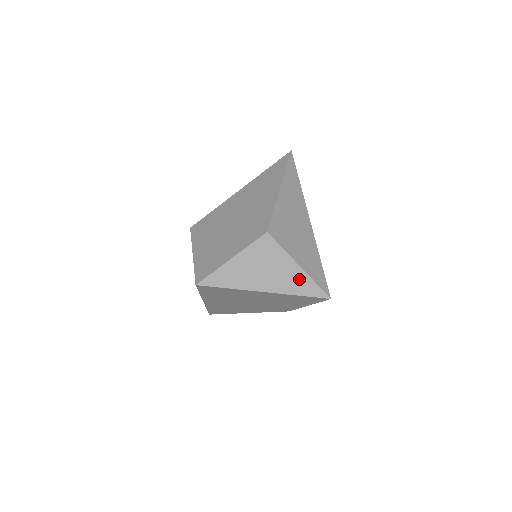
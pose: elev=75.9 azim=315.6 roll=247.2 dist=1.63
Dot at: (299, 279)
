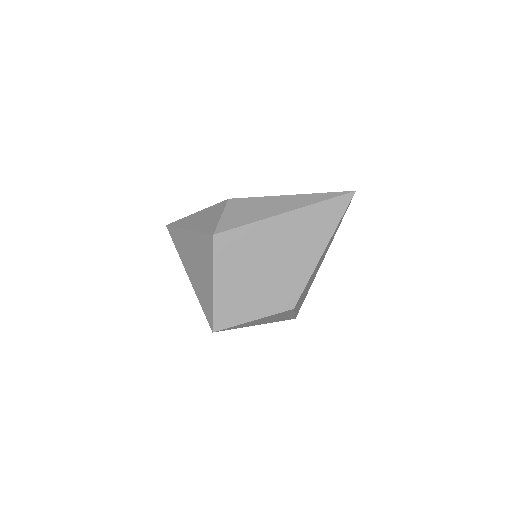
Dot at: (287, 317)
